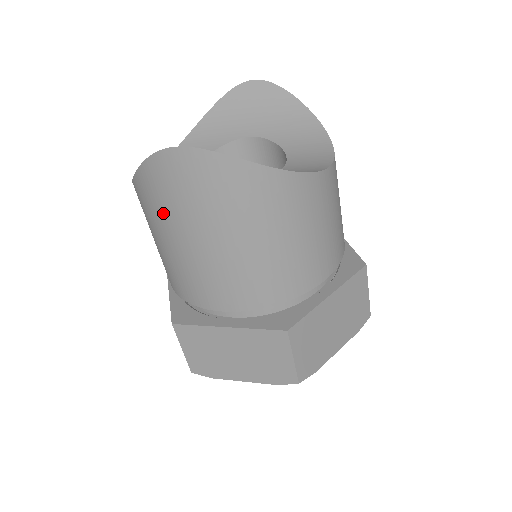
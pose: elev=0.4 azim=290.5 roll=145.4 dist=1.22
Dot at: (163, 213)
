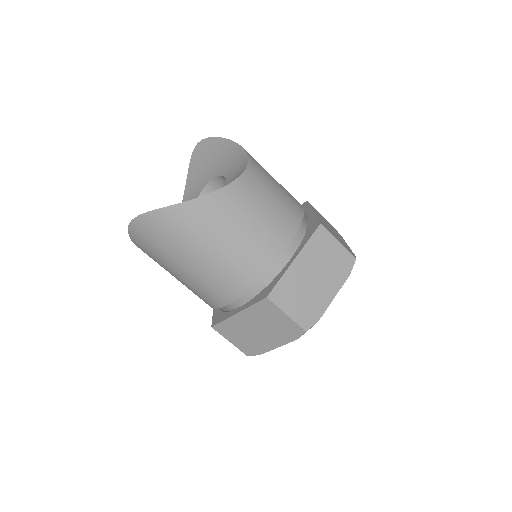
Dot at: (158, 260)
